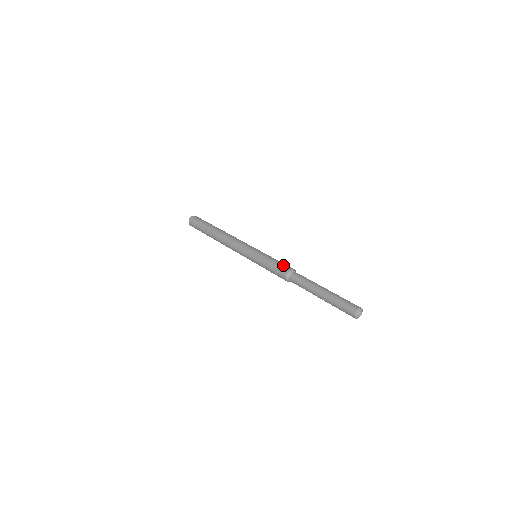
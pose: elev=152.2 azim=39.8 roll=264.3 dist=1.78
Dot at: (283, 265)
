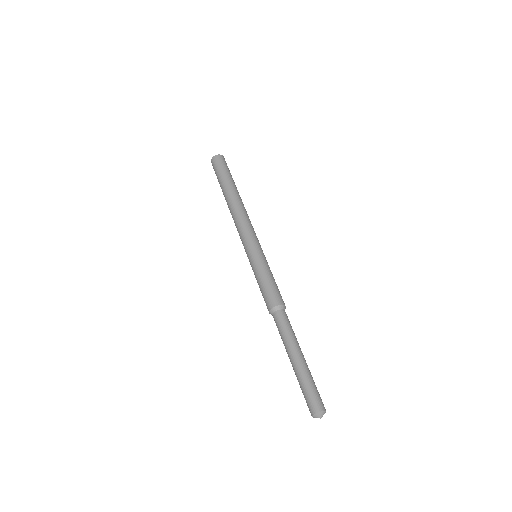
Dot at: (279, 293)
